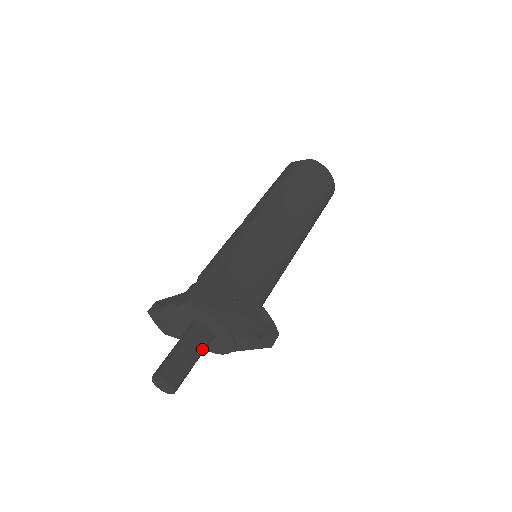
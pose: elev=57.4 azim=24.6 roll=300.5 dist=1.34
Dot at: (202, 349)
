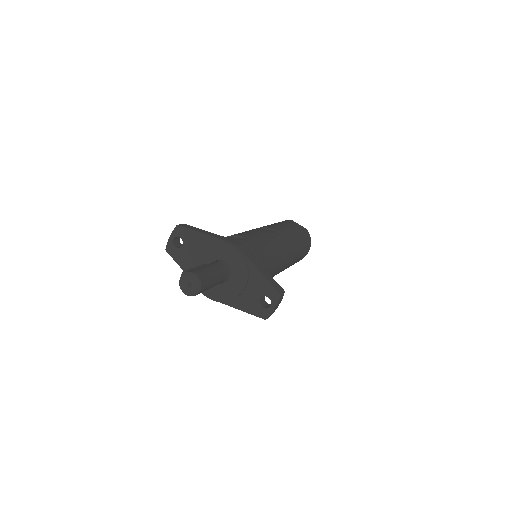
Dot at: (218, 283)
